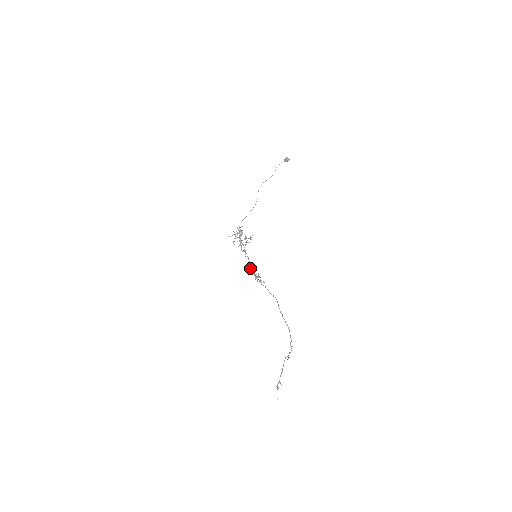
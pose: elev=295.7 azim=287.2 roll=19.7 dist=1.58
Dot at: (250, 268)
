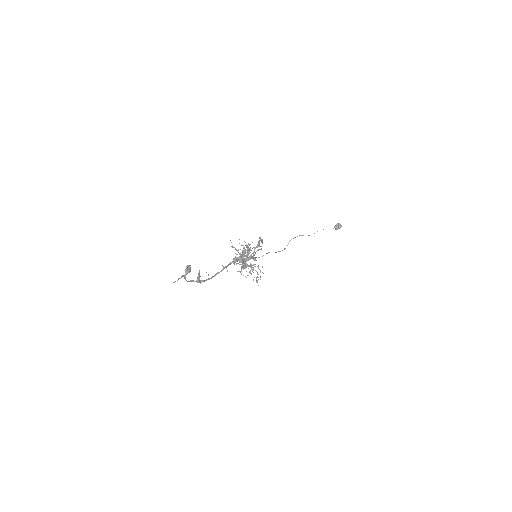
Dot at: (240, 255)
